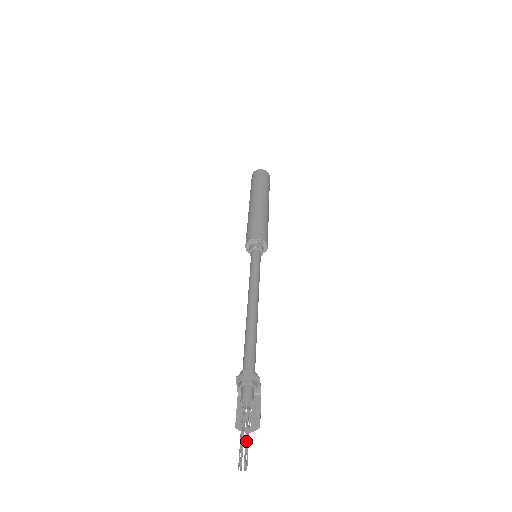
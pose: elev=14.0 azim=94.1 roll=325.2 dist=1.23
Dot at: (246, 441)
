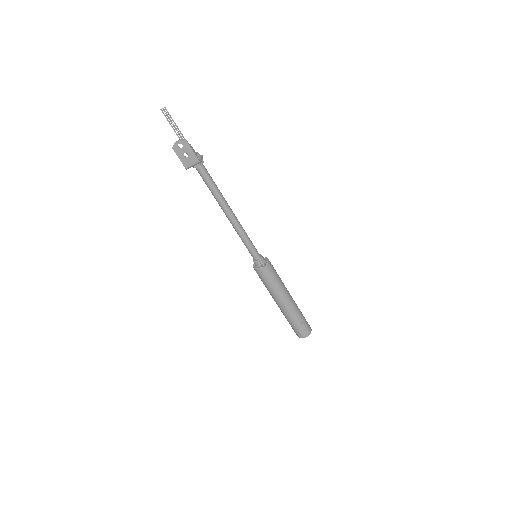
Dot at: occluded
